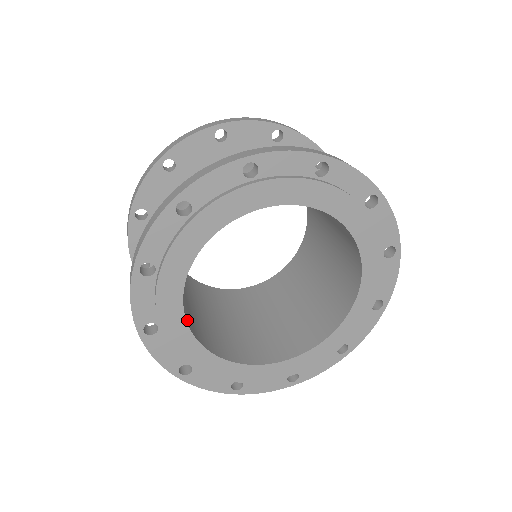
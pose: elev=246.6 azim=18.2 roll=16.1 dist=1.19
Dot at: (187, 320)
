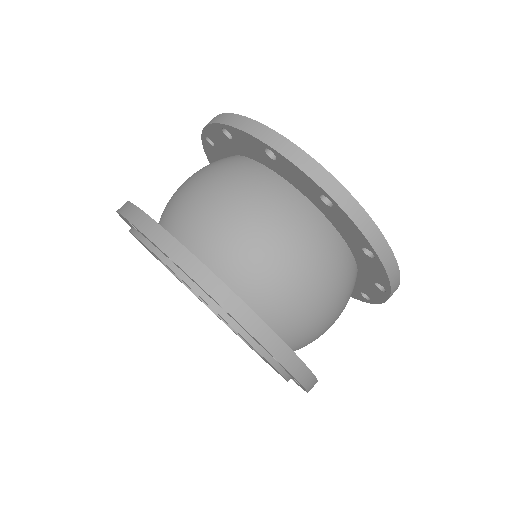
Dot at: occluded
